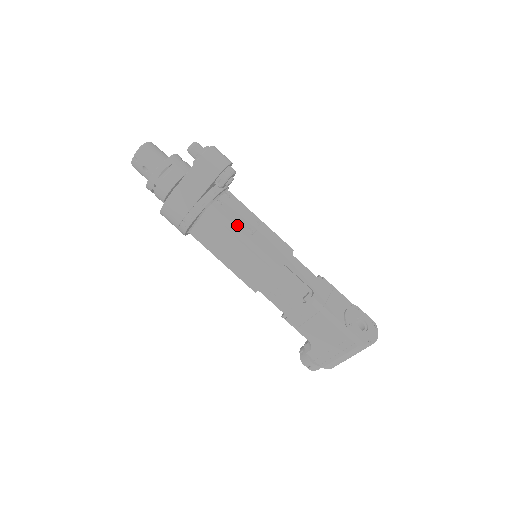
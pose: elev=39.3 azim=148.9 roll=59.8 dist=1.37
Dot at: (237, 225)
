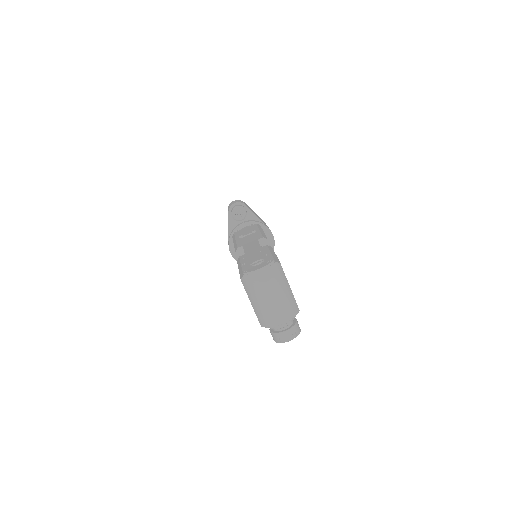
Dot at: (237, 237)
